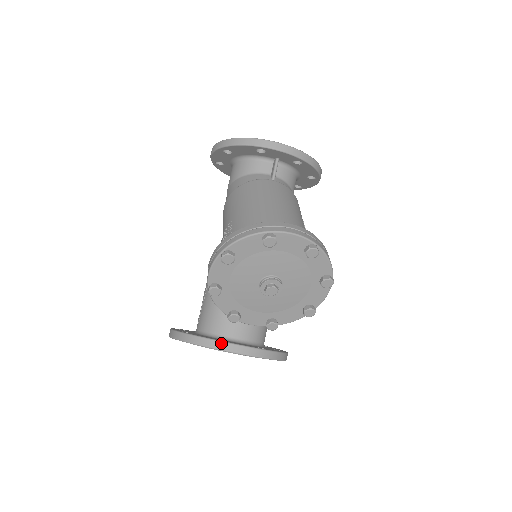
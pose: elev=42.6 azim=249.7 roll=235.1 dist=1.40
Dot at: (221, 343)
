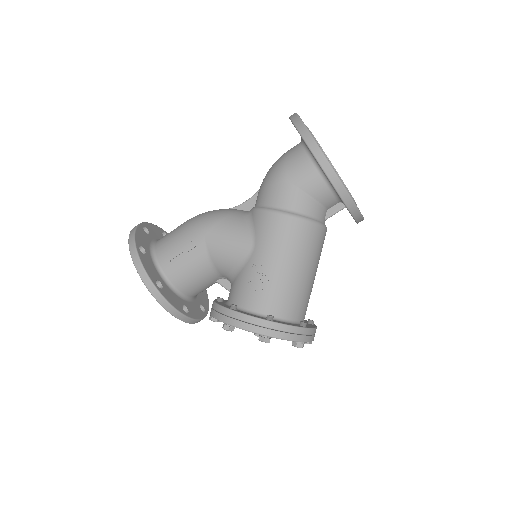
Dot at: (188, 319)
